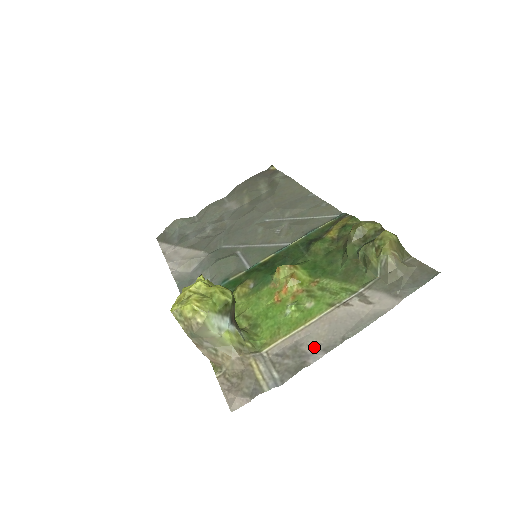
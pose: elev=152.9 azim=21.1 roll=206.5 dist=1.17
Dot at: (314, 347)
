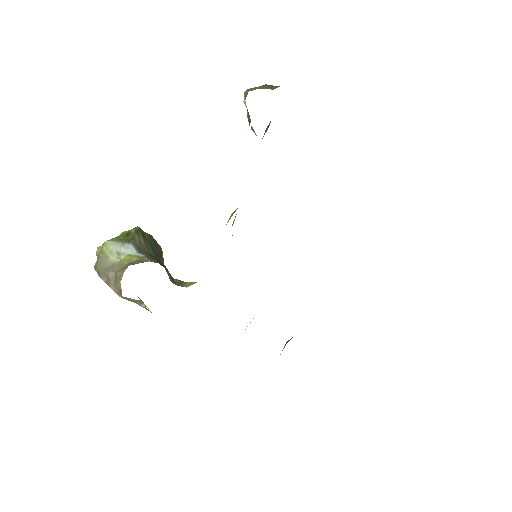
Dot at: occluded
